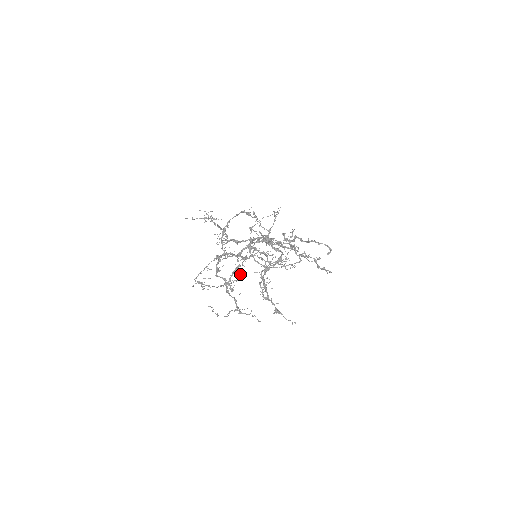
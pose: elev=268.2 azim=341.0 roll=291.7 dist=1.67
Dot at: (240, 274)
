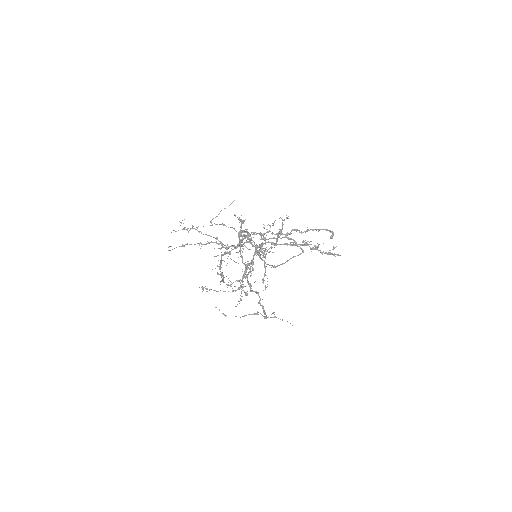
Dot at: (245, 276)
